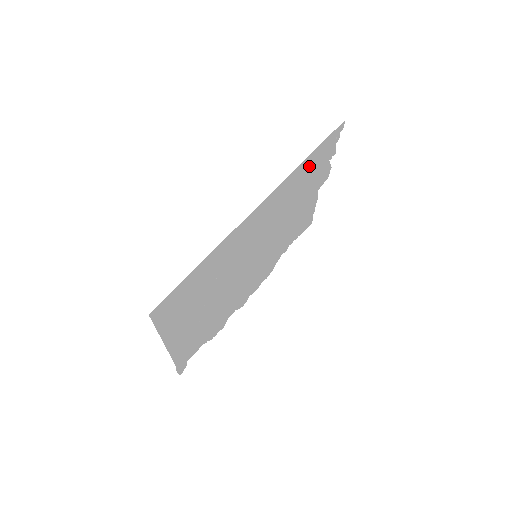
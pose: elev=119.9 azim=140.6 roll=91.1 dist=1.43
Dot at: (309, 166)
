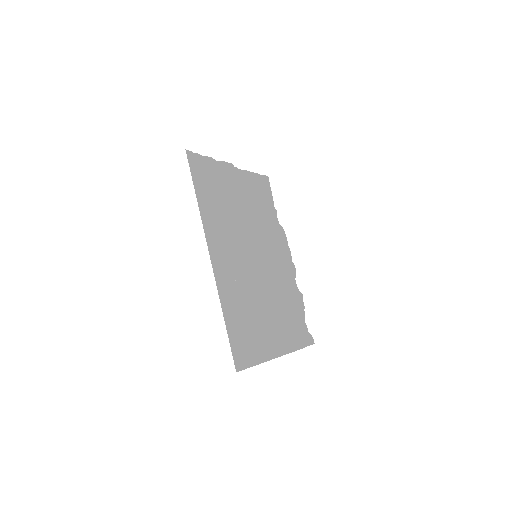
Dot at: (206, 196)
